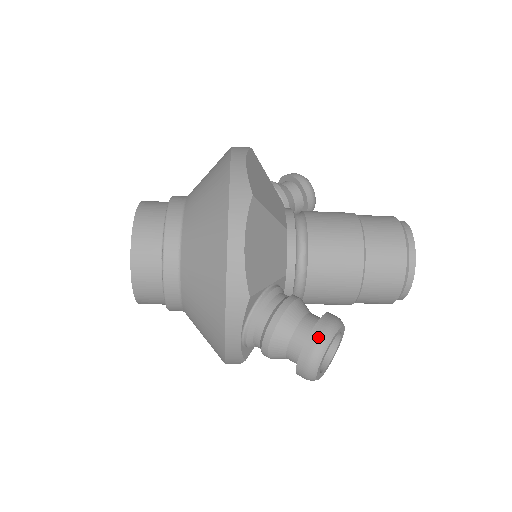
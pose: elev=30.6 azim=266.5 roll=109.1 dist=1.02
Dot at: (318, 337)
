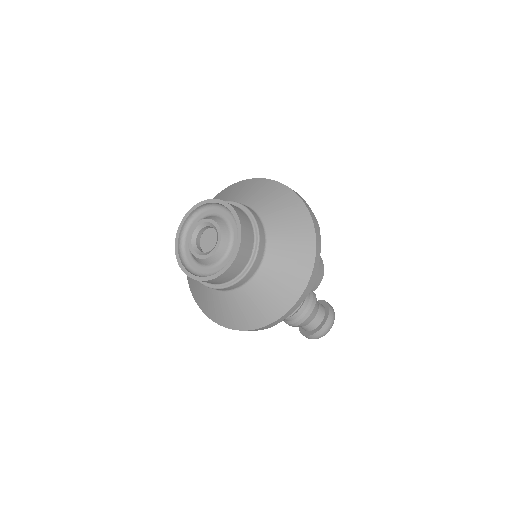
Dot at: (333, 314)
